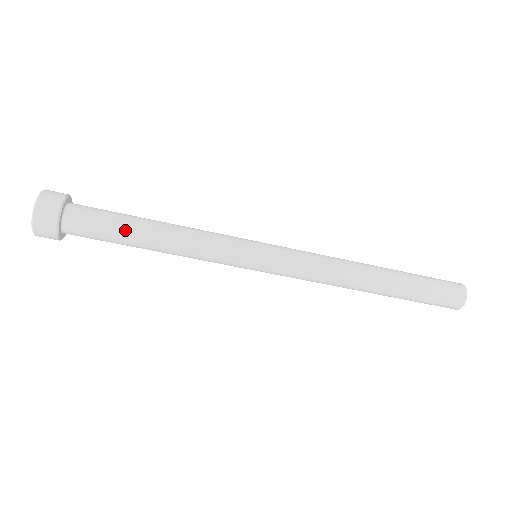
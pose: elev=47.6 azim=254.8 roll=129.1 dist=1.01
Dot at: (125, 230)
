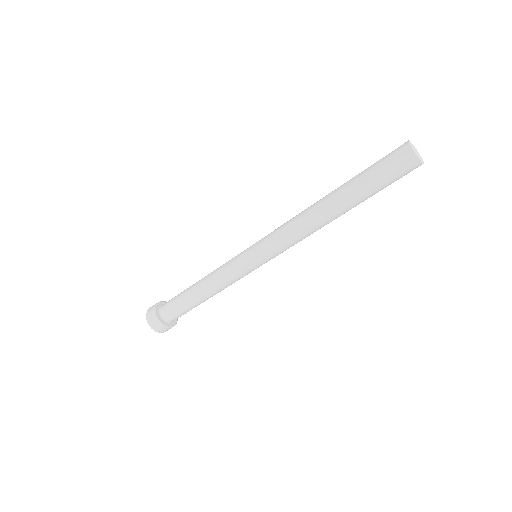
Dot at: (184, 296)
